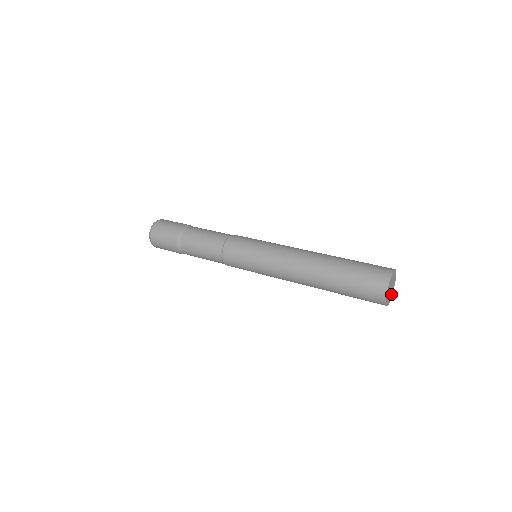
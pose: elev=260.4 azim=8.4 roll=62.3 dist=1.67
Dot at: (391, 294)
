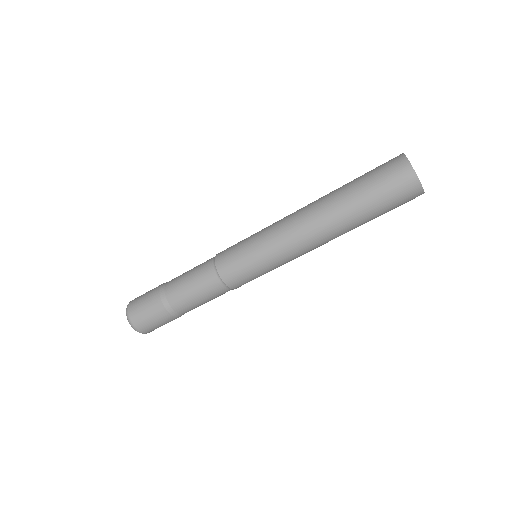
Dot at: occluded
